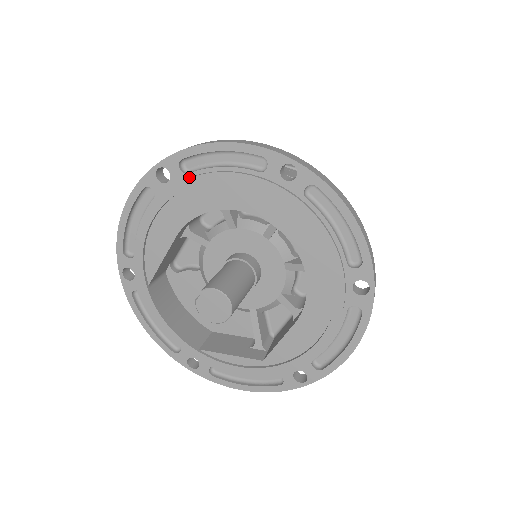
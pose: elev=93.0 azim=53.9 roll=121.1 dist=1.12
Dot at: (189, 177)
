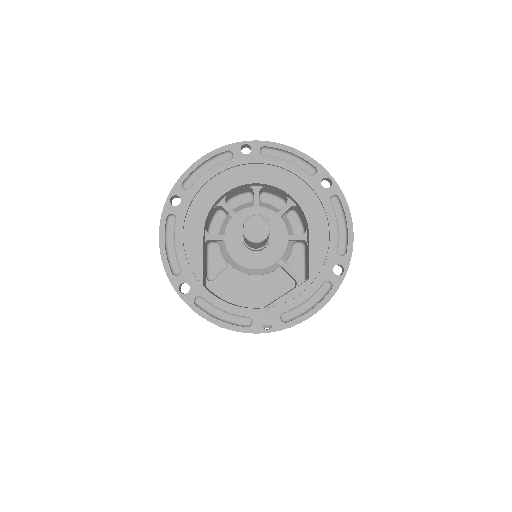
Dot at: (192, 190)
